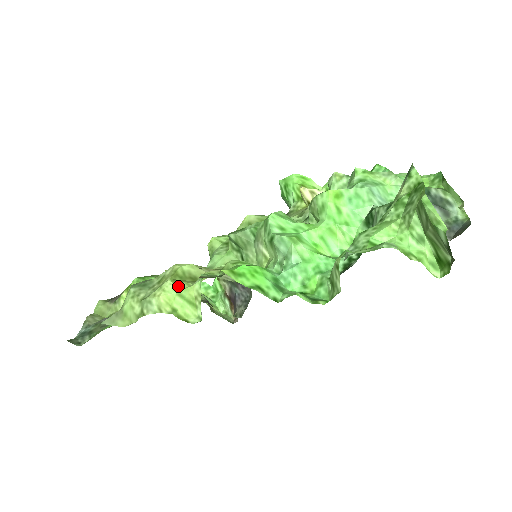
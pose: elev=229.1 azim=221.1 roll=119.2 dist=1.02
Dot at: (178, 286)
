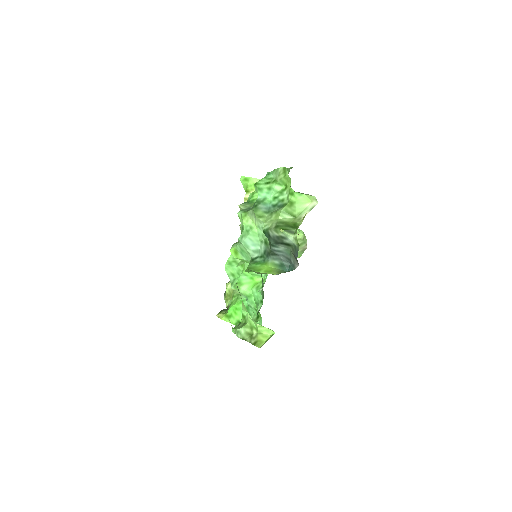
Dot at: occluded
